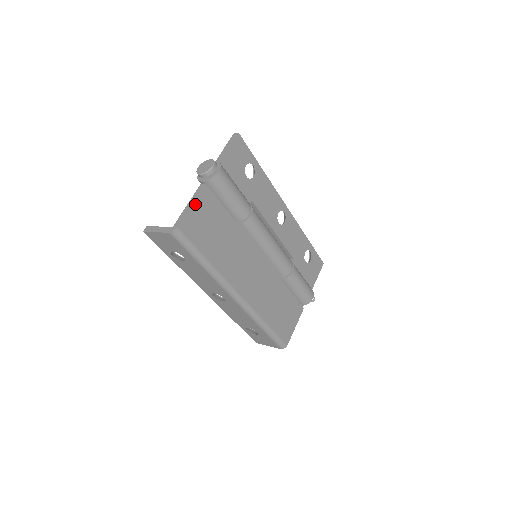
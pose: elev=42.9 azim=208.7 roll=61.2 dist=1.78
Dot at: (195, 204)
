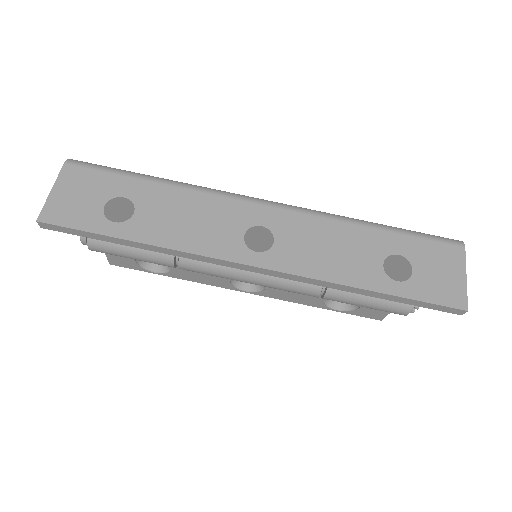
Dot at: occluded
